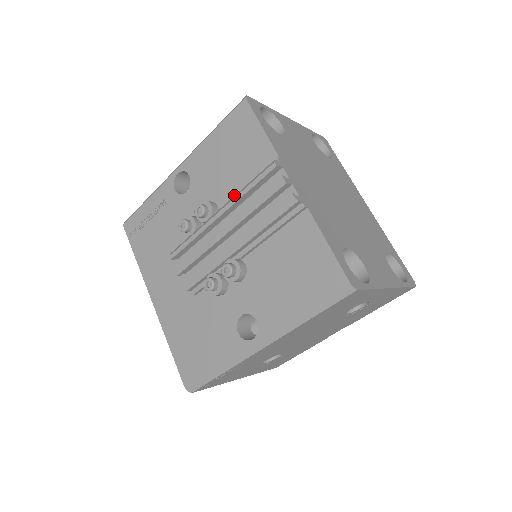
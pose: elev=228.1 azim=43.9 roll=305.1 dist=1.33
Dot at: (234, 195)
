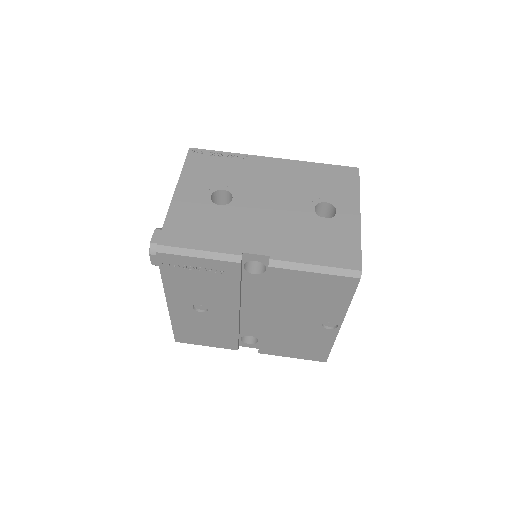
Dot at: occluded
